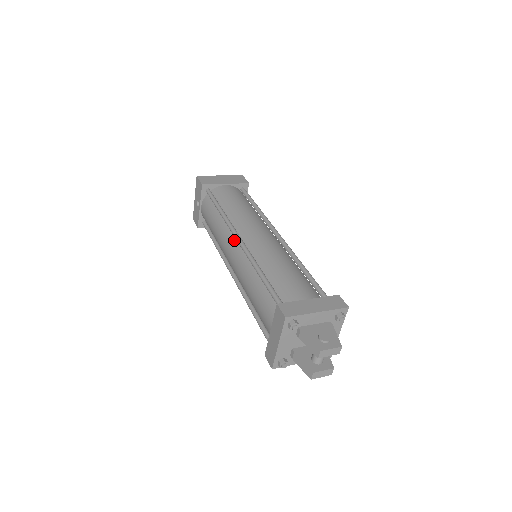
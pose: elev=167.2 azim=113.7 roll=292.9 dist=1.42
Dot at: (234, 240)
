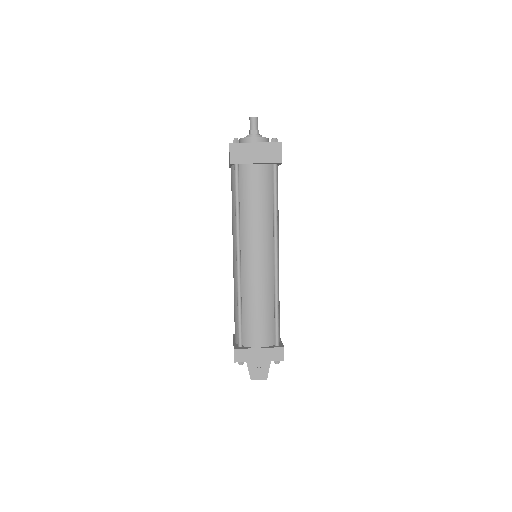
Dot at: occluded
